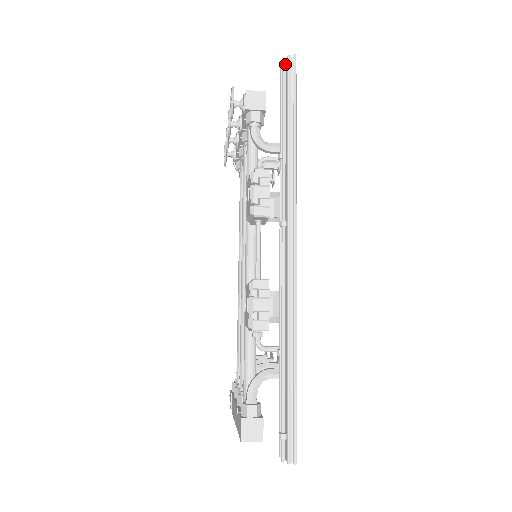
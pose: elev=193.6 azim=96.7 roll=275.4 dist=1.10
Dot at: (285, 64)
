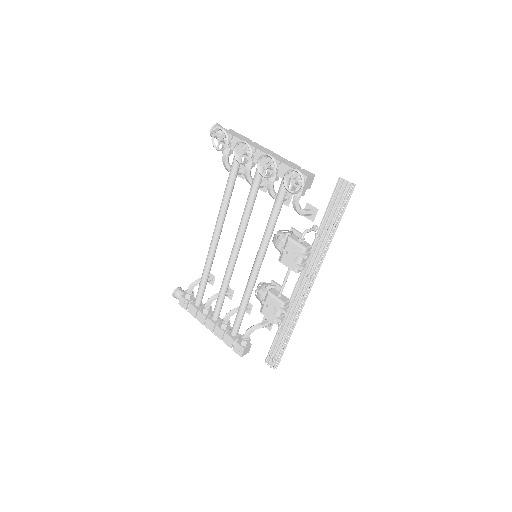
Dot at: (348, 187)
